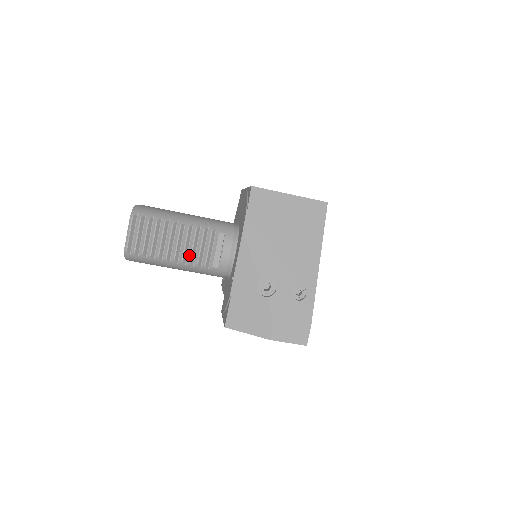
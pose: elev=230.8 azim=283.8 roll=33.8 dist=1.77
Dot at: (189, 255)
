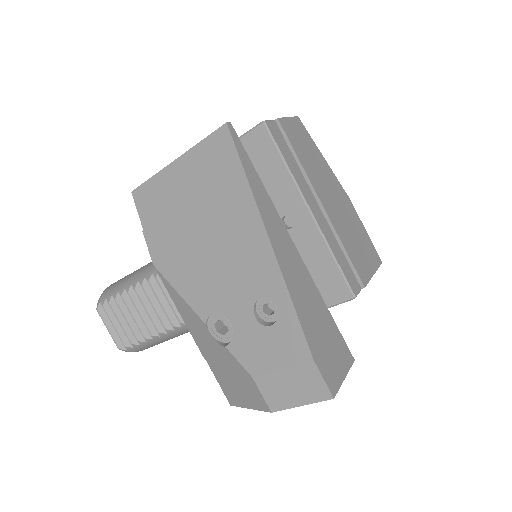
Dot at: (167, 317)
